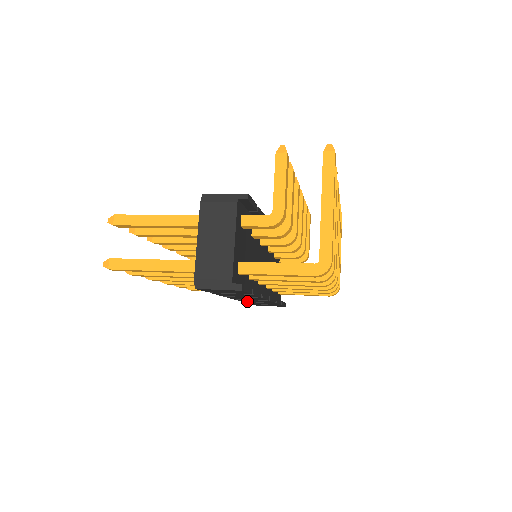
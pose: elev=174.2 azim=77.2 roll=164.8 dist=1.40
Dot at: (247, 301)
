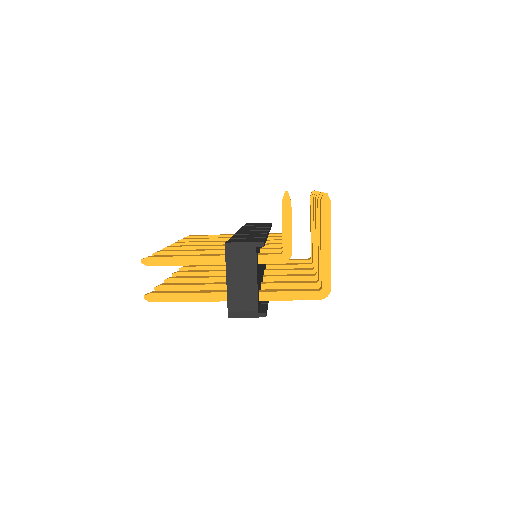
Dot at: occluded
